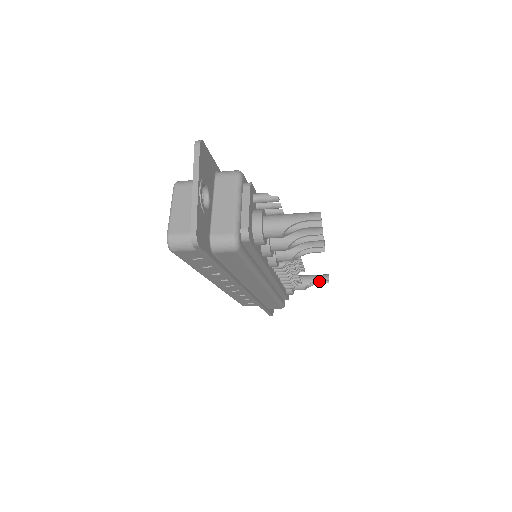
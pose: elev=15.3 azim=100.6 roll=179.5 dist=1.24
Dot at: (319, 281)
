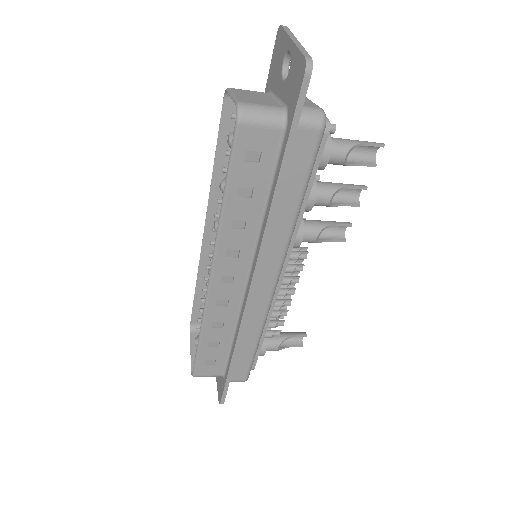
Dot at: (291, 343)
